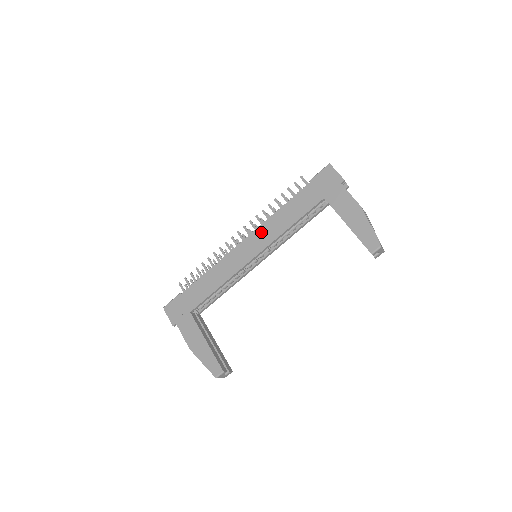
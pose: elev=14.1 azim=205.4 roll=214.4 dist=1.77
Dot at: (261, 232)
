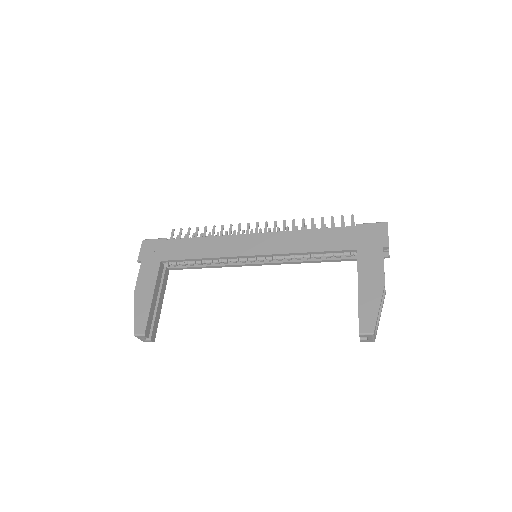
Dot at: (277, 237)
